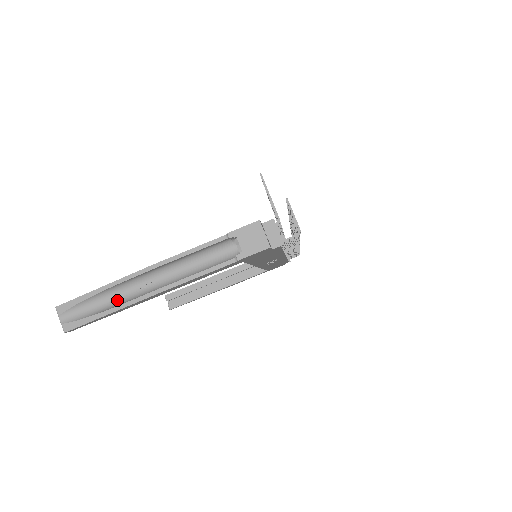
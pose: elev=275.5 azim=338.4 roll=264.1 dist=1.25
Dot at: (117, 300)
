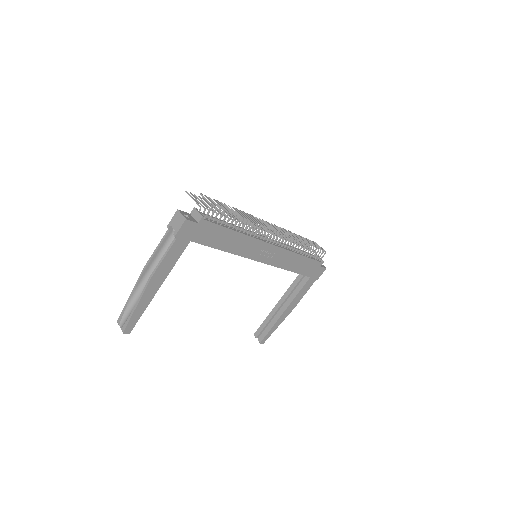
Dot at: occluded
